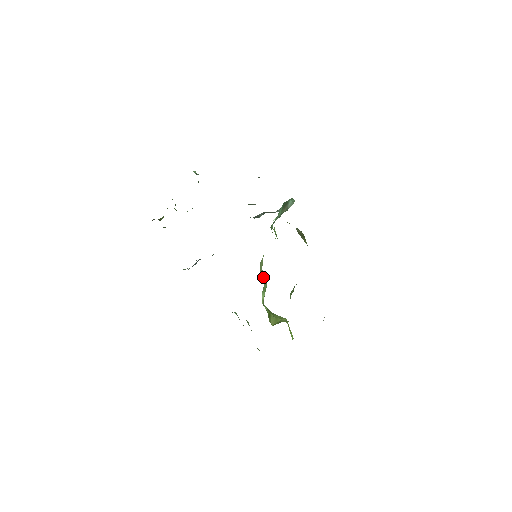
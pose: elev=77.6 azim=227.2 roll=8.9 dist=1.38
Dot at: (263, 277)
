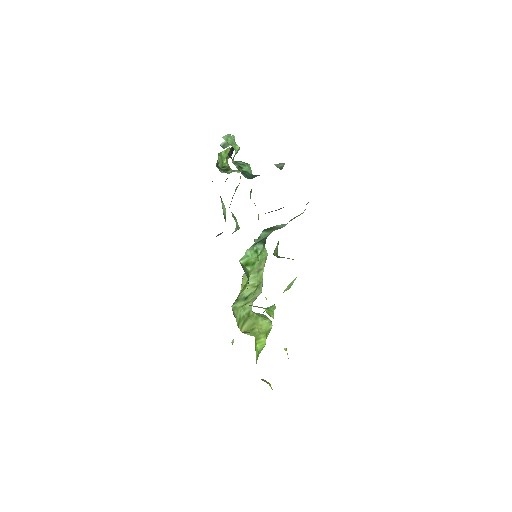
Dot at: (248, 284)
